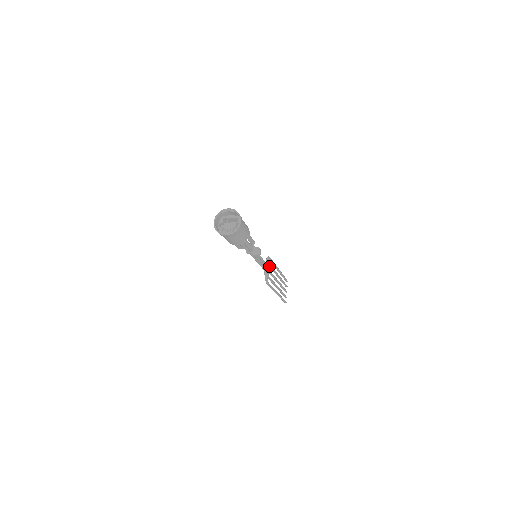
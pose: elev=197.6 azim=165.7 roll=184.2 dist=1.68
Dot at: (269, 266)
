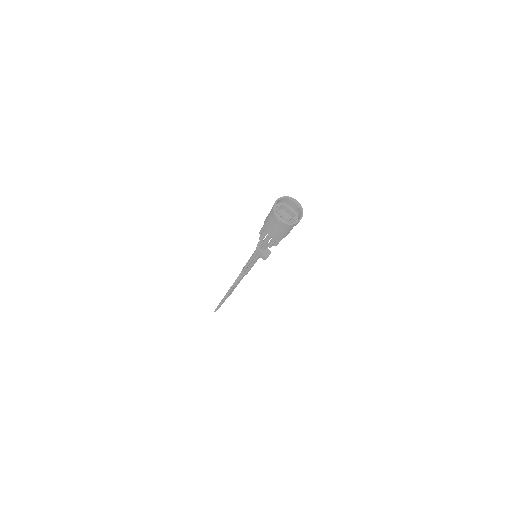
Dot at: occluded
